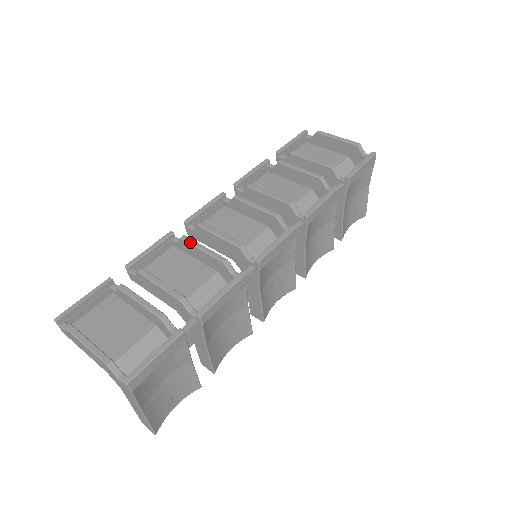
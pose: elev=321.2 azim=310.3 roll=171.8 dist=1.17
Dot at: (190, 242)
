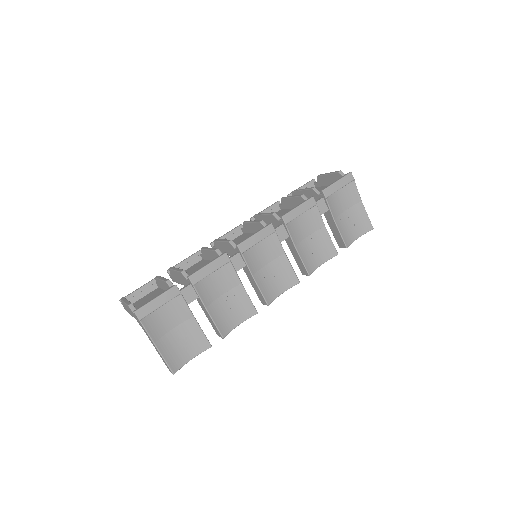
Dot at: (204, 248)
